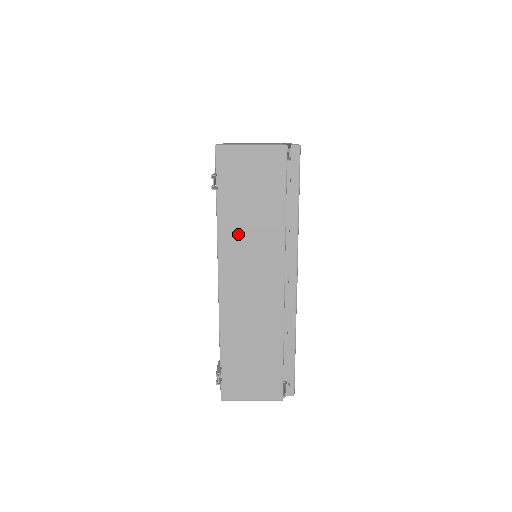
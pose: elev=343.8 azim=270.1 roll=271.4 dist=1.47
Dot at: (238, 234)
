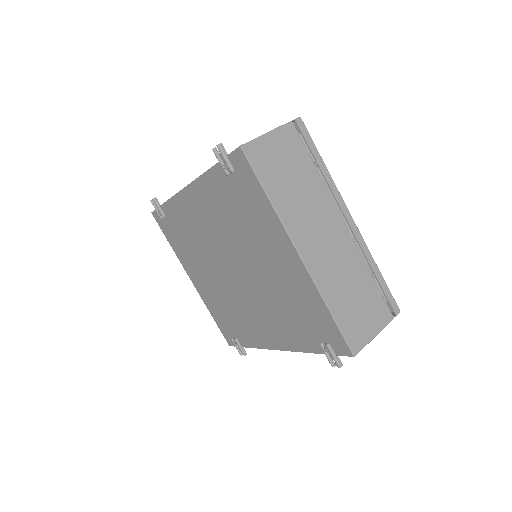
Dot at: occluded
